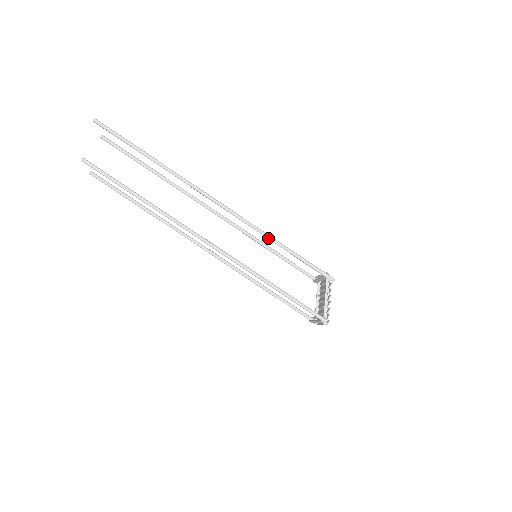
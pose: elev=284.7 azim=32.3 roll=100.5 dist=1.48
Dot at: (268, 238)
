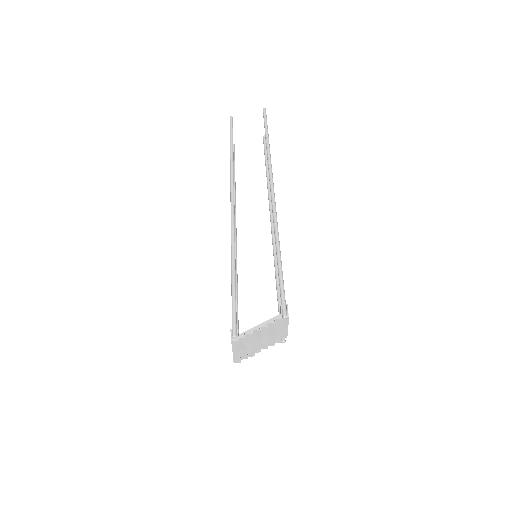
Dot at: (276, 240)
